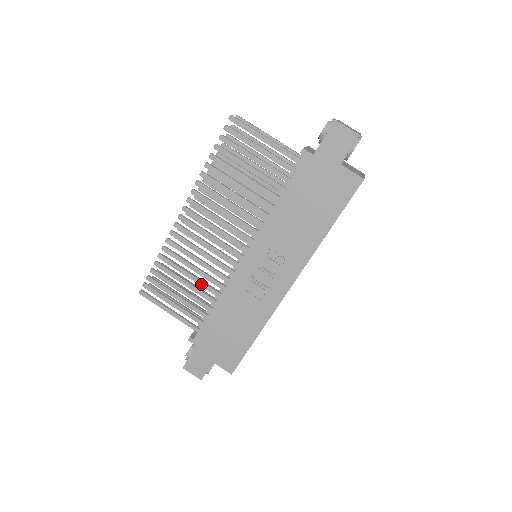
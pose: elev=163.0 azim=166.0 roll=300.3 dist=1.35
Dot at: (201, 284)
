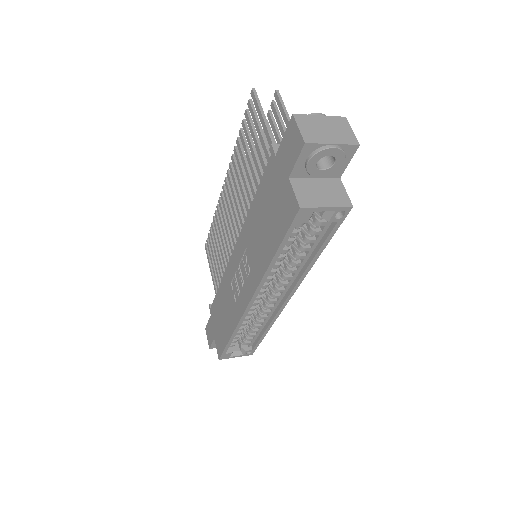
Dot at: (223, 260)
